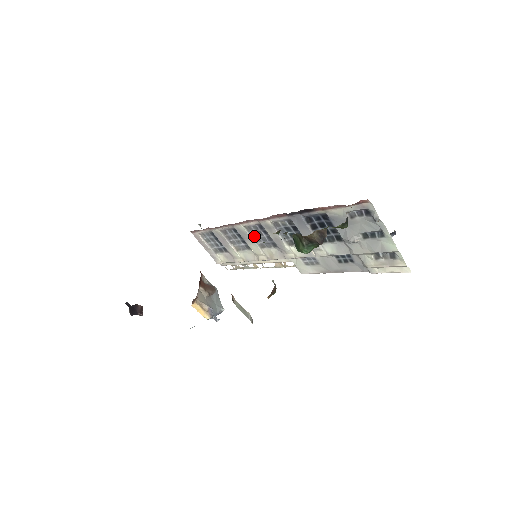
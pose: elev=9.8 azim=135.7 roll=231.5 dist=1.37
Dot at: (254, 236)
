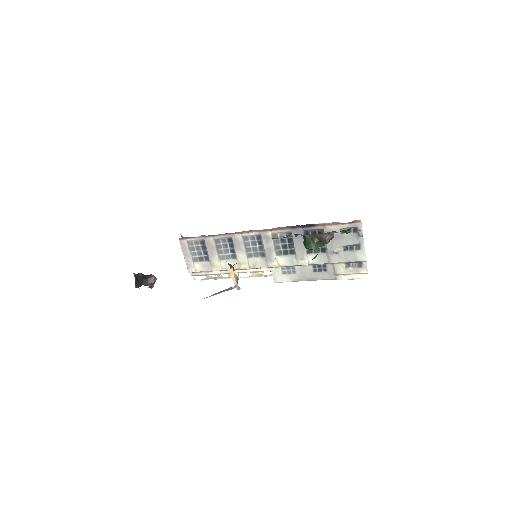
Dot at: (247, 246)
